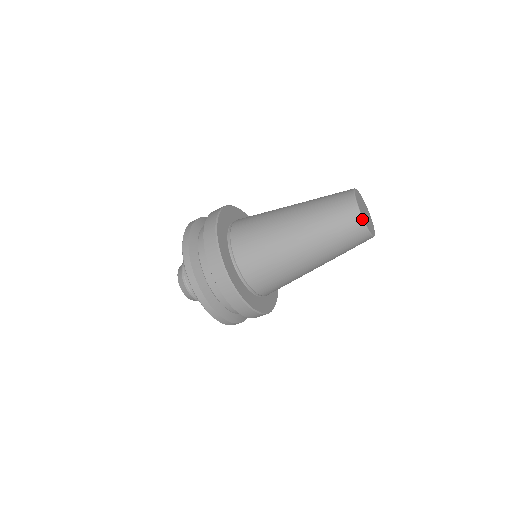
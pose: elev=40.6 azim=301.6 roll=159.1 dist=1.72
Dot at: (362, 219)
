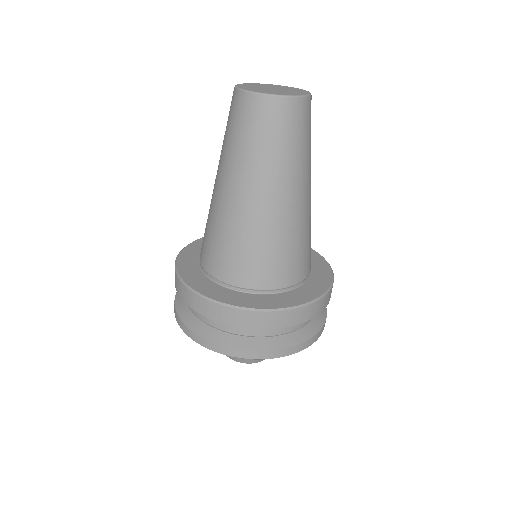
Dot at: (292, 97)
